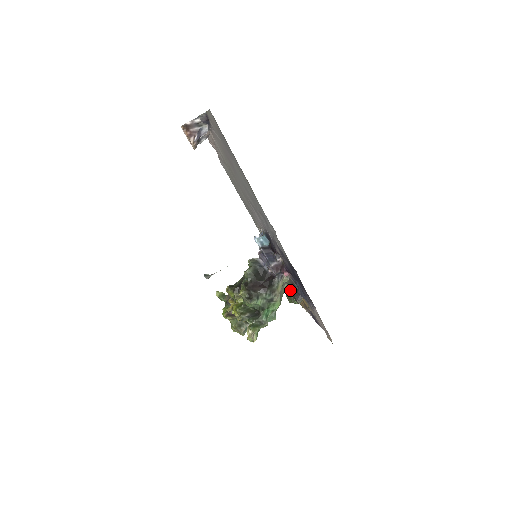
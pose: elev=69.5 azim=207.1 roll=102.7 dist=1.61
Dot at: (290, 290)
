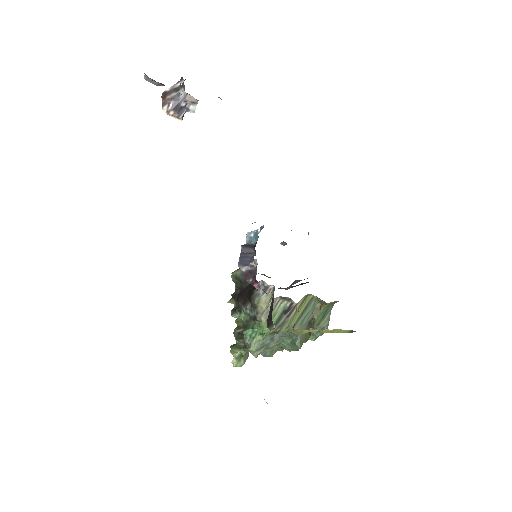
Dot at: (270, 310)
